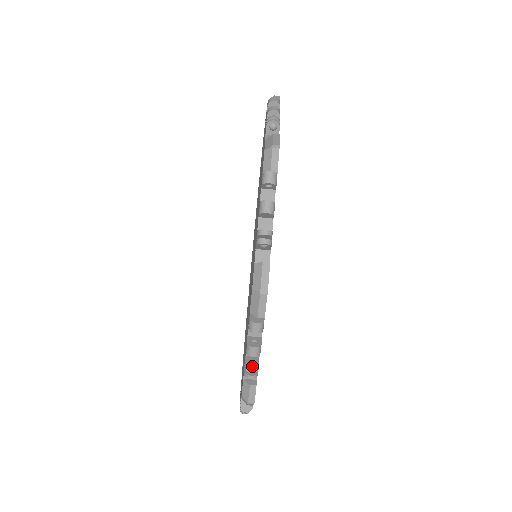
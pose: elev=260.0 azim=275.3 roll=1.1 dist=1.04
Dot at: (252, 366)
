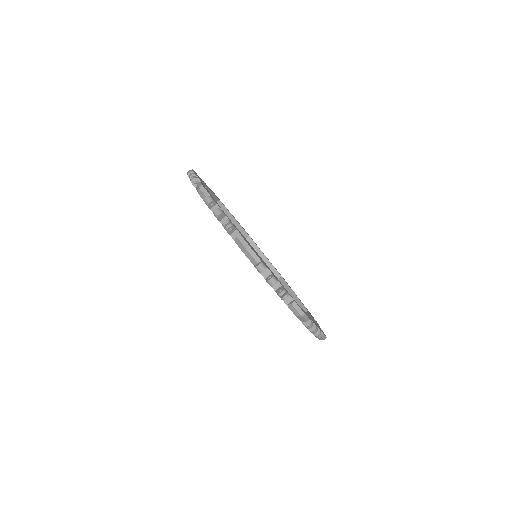
Dot at: (280, 291)
